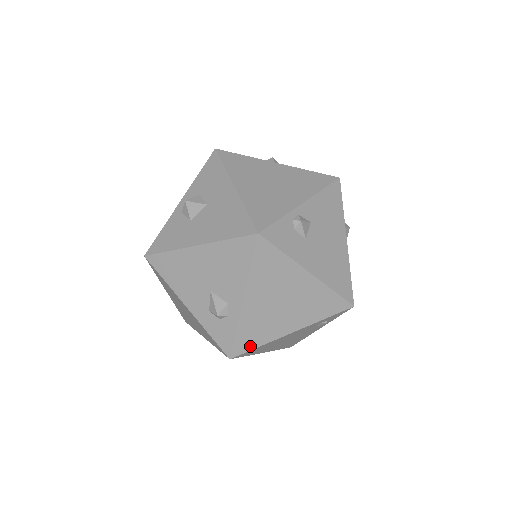
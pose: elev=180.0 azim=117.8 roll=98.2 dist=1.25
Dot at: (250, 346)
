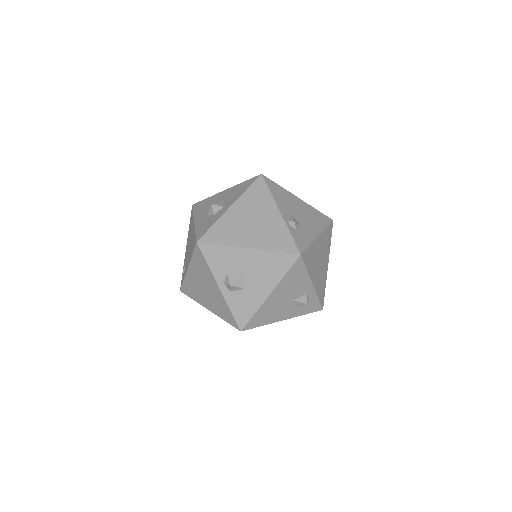
Dot at: (324, 294)
